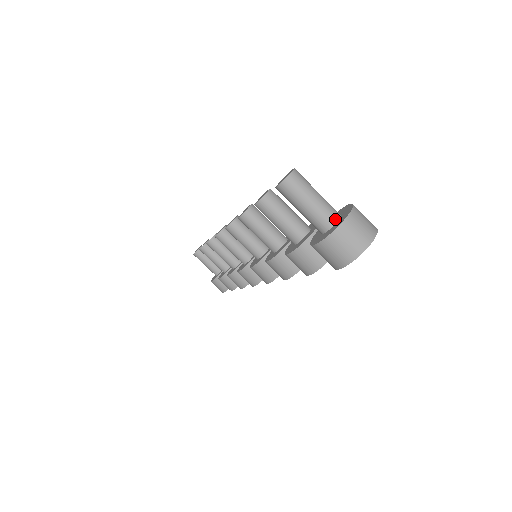
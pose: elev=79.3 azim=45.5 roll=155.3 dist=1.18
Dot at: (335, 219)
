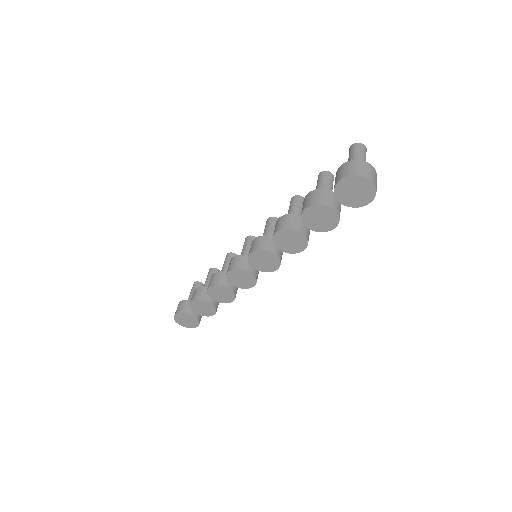
Dot at: occluded
